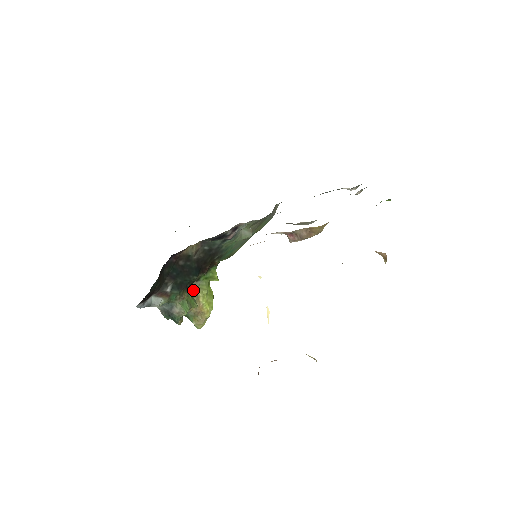
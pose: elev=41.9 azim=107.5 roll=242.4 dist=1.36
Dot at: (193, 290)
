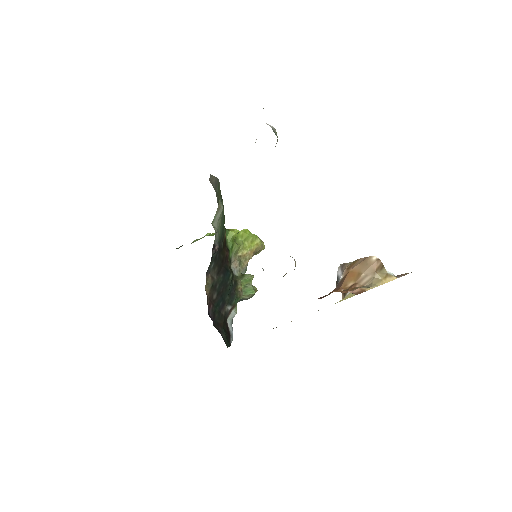
Dot at: (236, 265)
